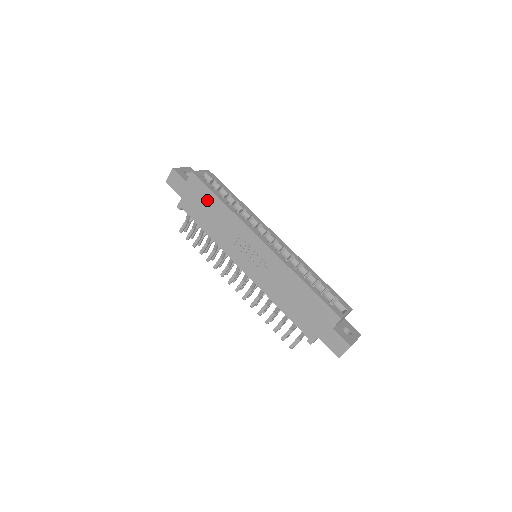
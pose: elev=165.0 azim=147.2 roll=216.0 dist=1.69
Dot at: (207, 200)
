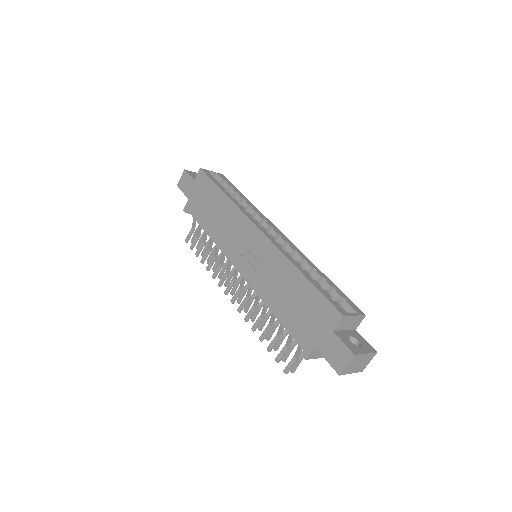
Dot at: (211, 195)
